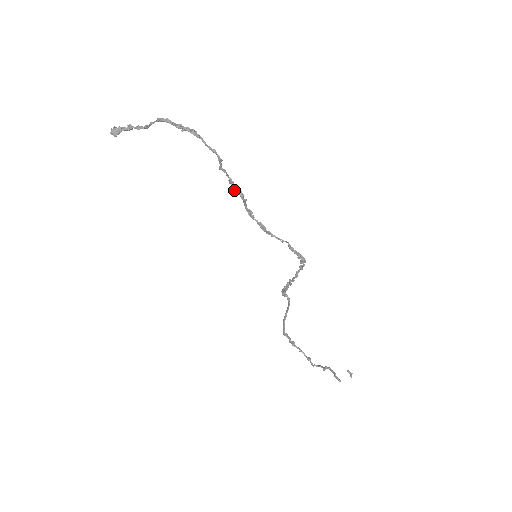
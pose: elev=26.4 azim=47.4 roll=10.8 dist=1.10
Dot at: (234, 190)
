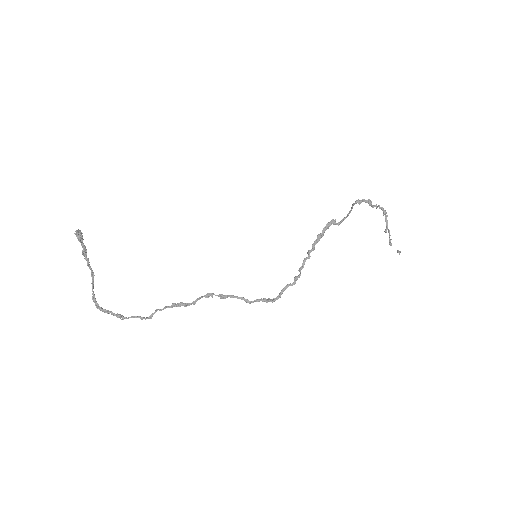
Dot at: (181, 303)
